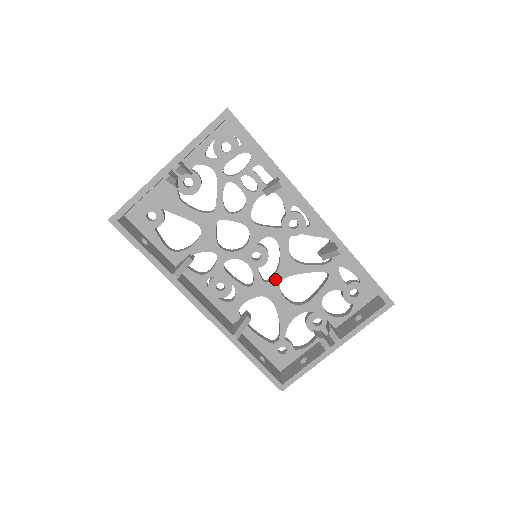
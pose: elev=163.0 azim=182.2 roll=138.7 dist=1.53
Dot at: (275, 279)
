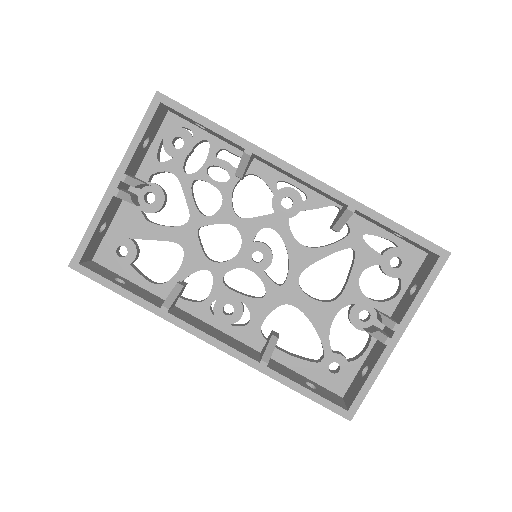
Dot at: (290, 278)
